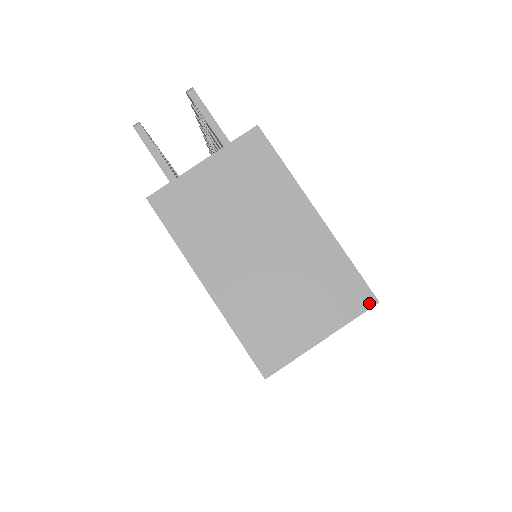
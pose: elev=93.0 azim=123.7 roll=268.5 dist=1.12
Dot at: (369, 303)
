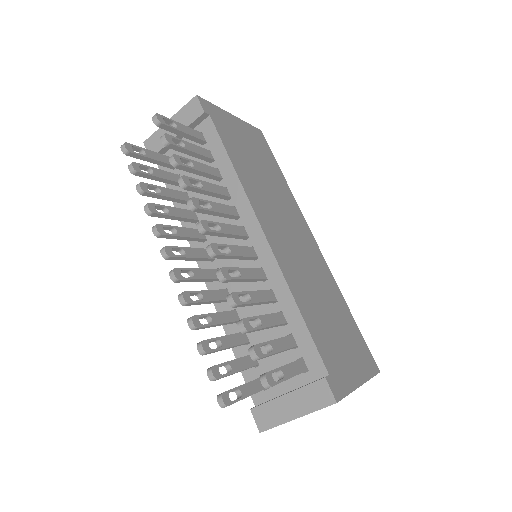
Dot at: occluded
